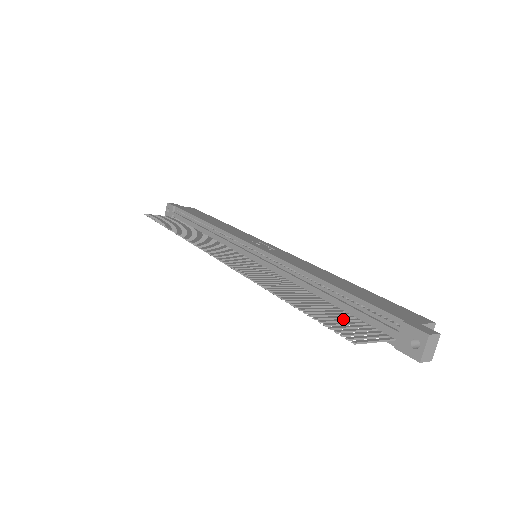
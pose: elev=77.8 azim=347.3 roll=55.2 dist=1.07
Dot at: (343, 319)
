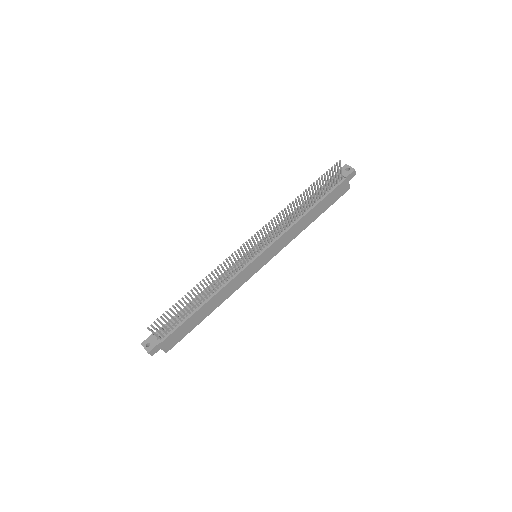
Dot at: (325, 185)
